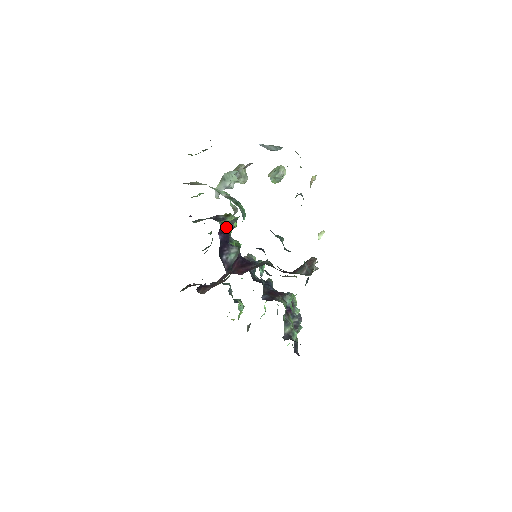
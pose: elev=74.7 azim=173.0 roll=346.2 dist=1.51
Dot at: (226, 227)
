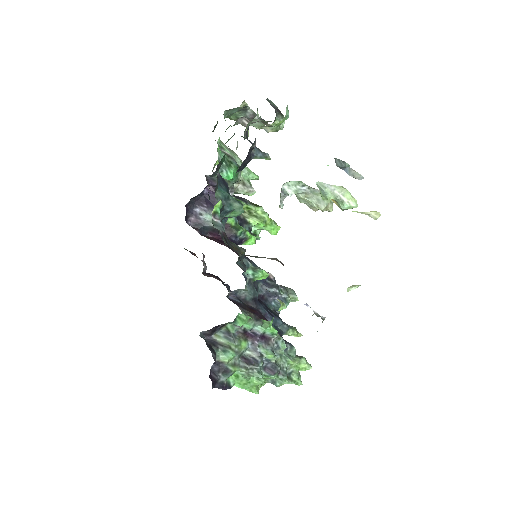
Dot at: occluded
